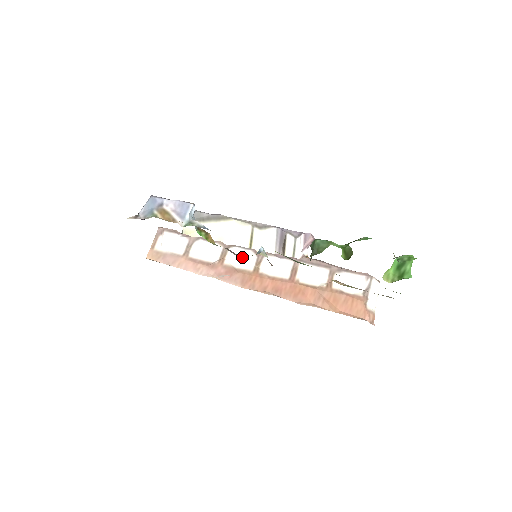
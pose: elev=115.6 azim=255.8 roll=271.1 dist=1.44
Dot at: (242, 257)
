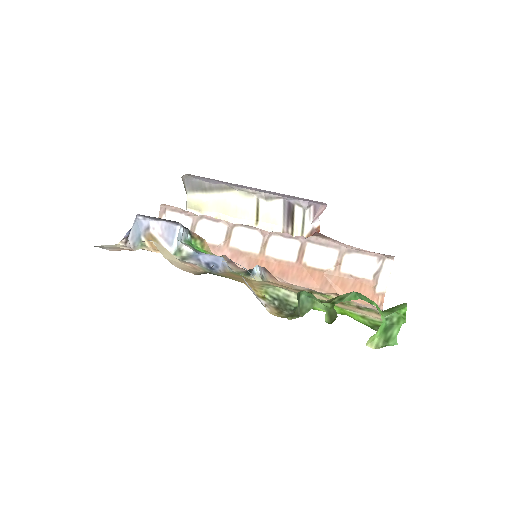
Dot at: (247, 238)
